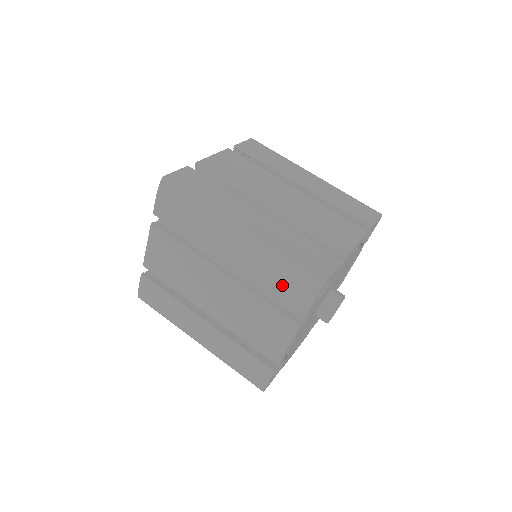
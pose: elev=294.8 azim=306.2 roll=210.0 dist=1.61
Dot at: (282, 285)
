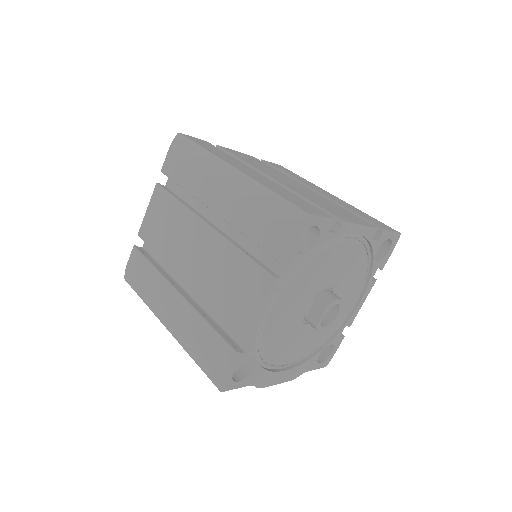
Dot at: (262, 224)
